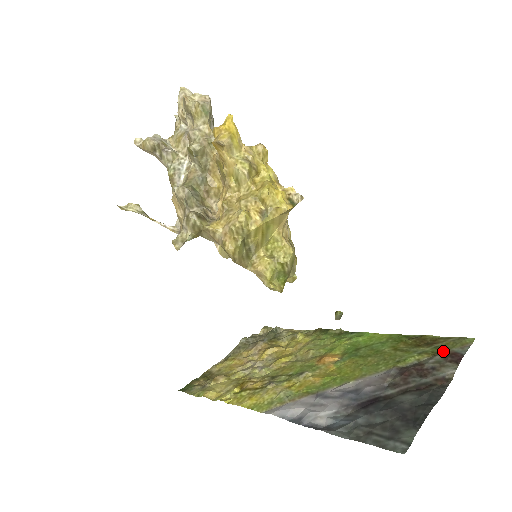
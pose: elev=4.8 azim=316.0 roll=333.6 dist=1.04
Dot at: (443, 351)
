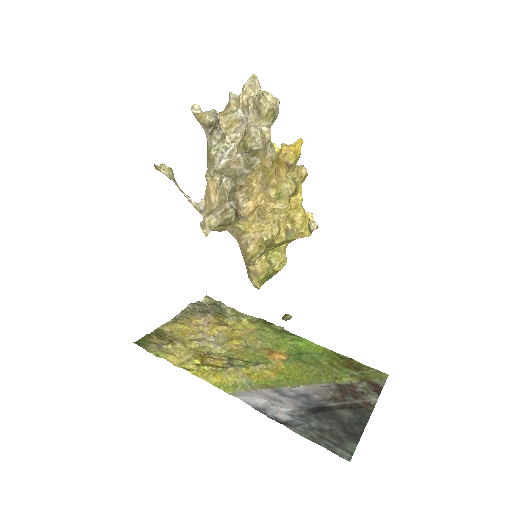
Dot at: (368, 379)
